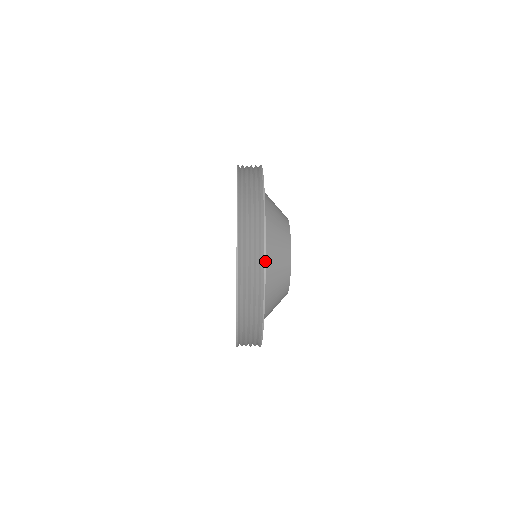
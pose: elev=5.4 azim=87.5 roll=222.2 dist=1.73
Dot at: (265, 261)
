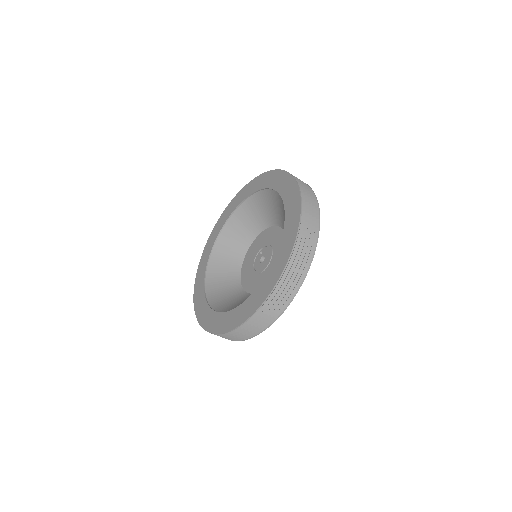
Dot at: occluded
